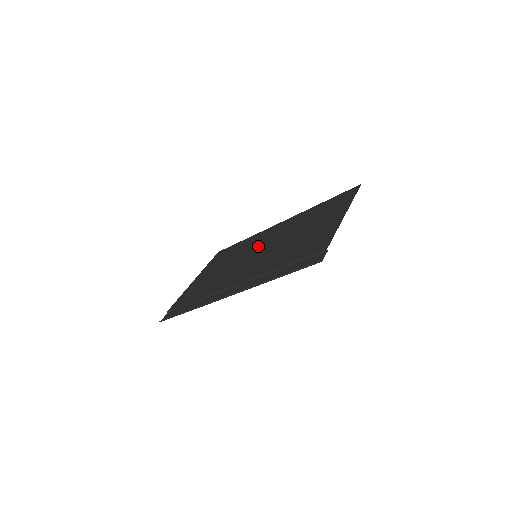
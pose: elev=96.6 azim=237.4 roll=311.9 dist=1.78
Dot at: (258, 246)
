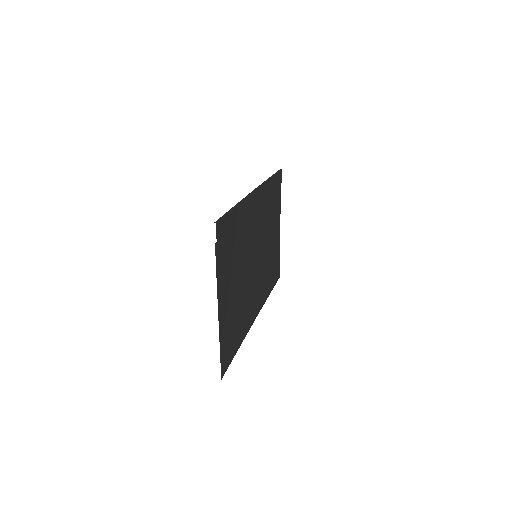
Dot at: (253, 282)
